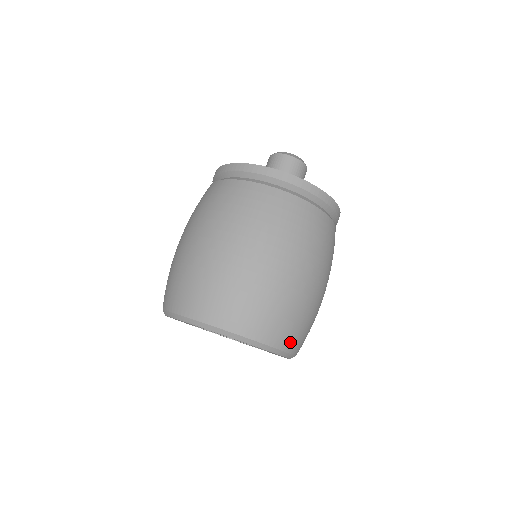
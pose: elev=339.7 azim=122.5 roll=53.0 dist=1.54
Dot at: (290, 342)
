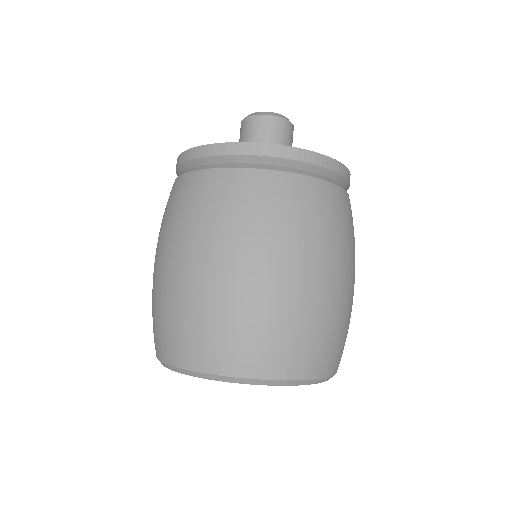
Dot at: (300, 366)
